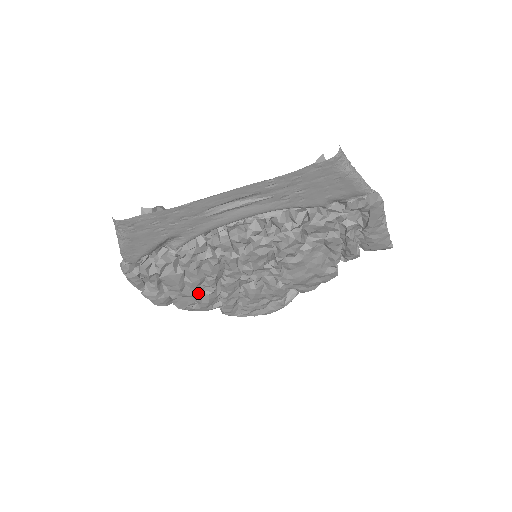
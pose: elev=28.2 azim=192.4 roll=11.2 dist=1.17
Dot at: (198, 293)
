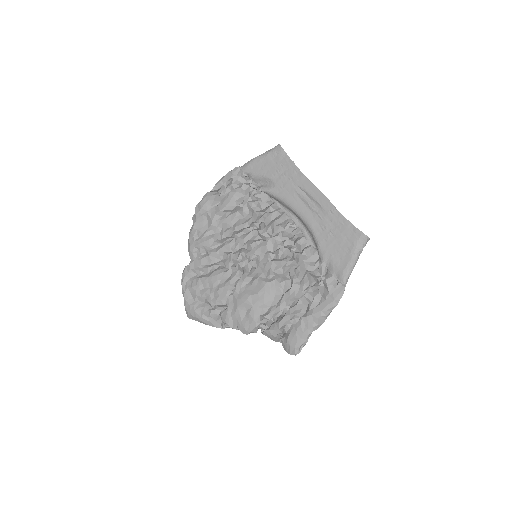
Dot at: (213, 230)
